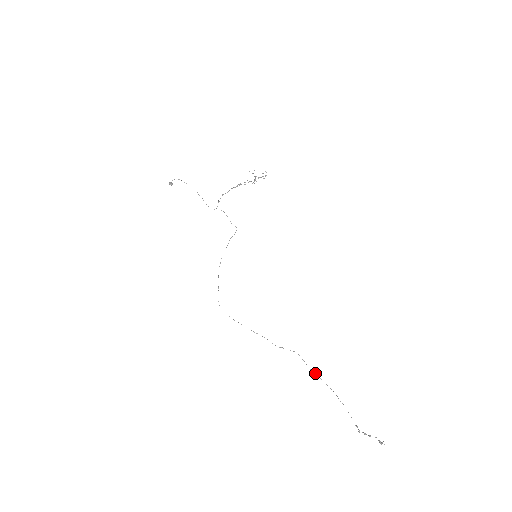
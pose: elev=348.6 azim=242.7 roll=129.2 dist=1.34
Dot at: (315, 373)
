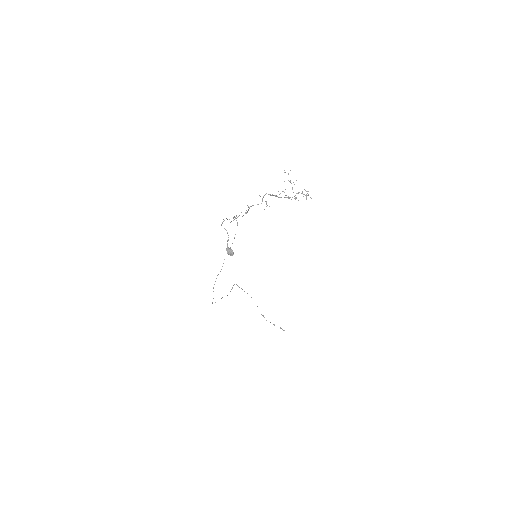
Dot at: occluded
